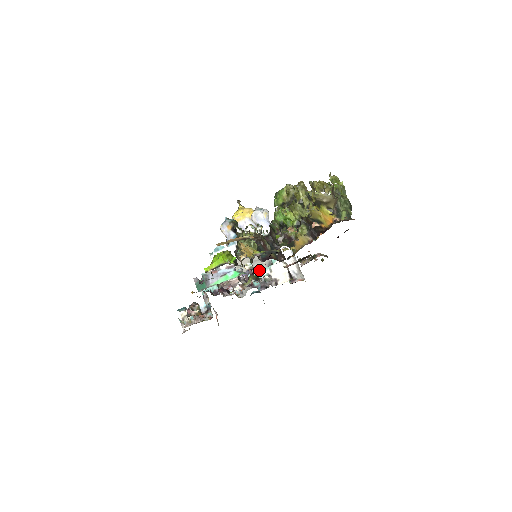
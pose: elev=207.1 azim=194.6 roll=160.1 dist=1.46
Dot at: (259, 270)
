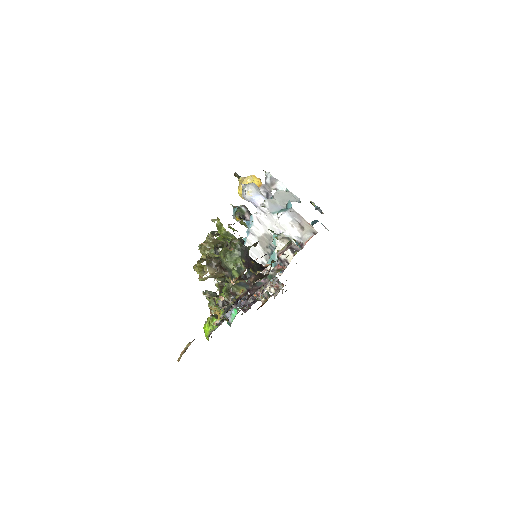
Dot at: (251, 292)
